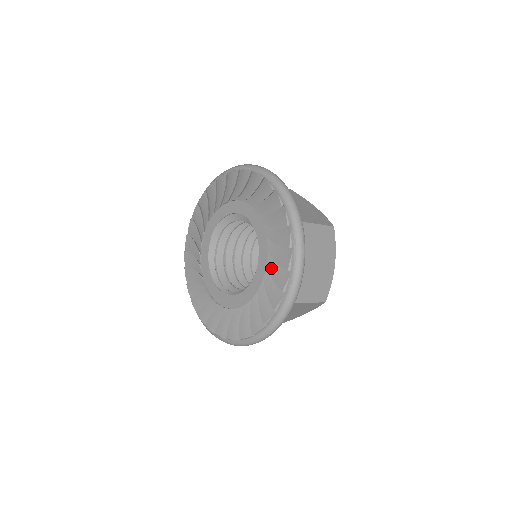
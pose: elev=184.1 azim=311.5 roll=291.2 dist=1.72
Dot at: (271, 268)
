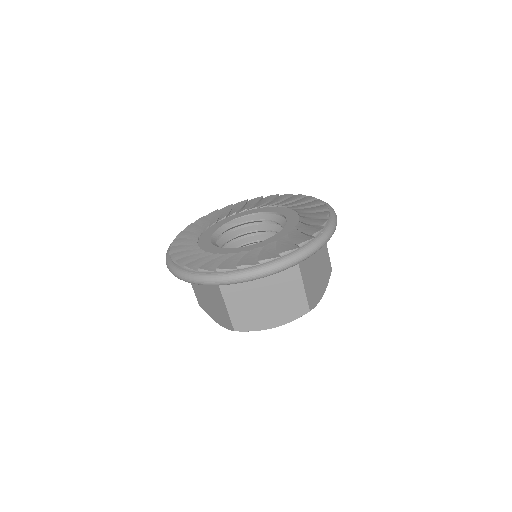
Dot at: (300, 227)
